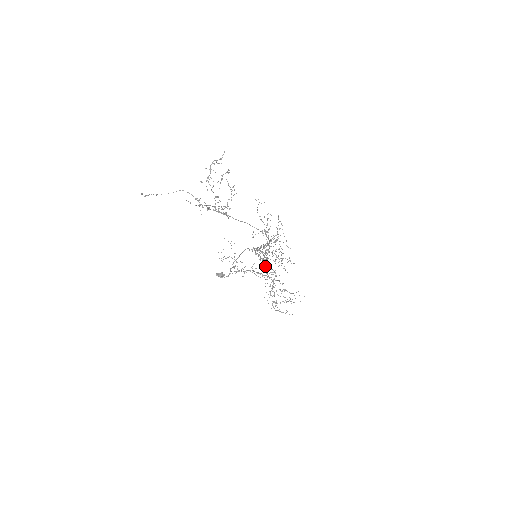
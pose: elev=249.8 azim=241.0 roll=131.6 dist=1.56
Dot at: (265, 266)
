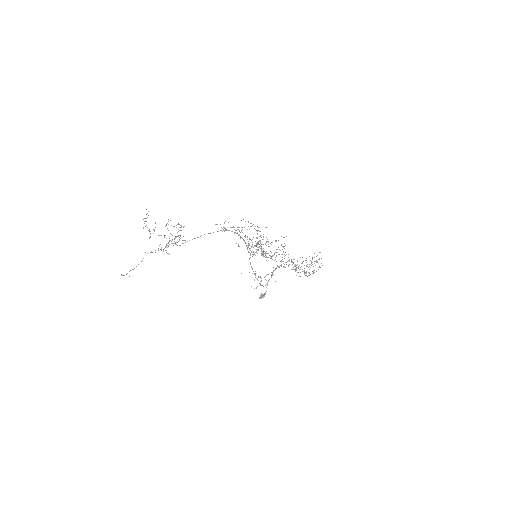
Dot at: occluded
